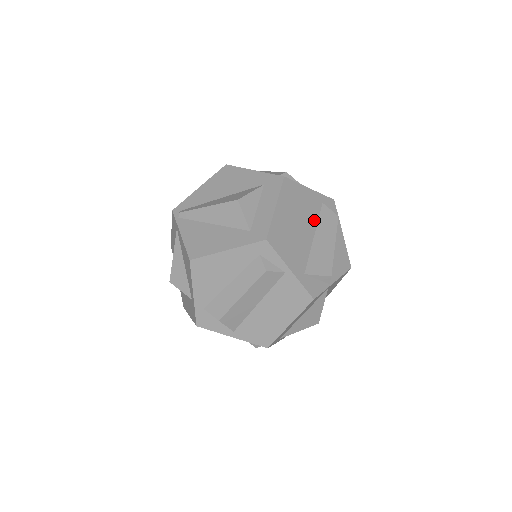
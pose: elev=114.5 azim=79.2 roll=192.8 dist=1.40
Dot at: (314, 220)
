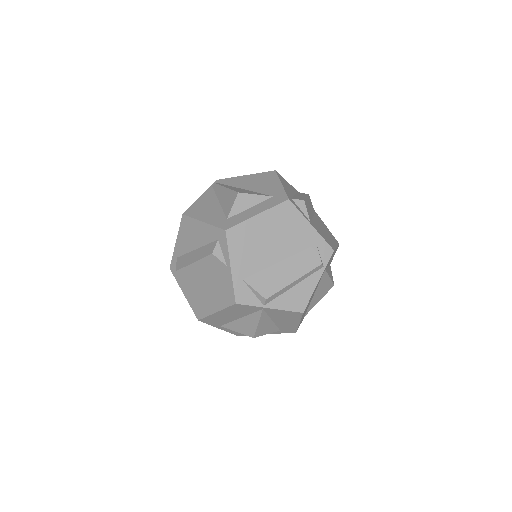
Dot at: (293, 250)
